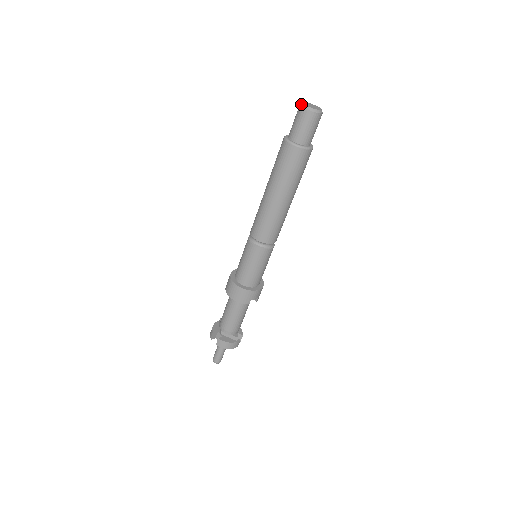
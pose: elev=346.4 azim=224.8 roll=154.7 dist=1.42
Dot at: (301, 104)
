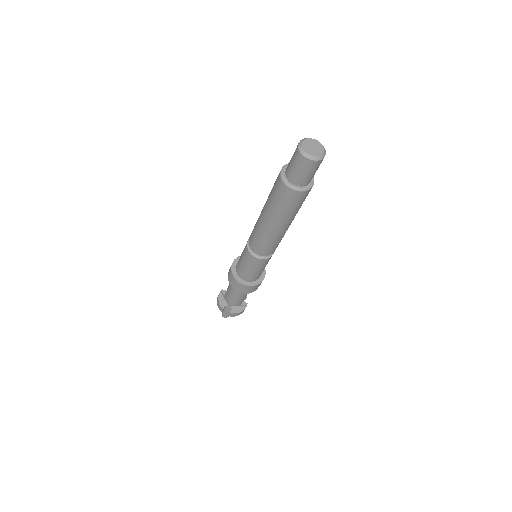
Dot at: (301, 151)
